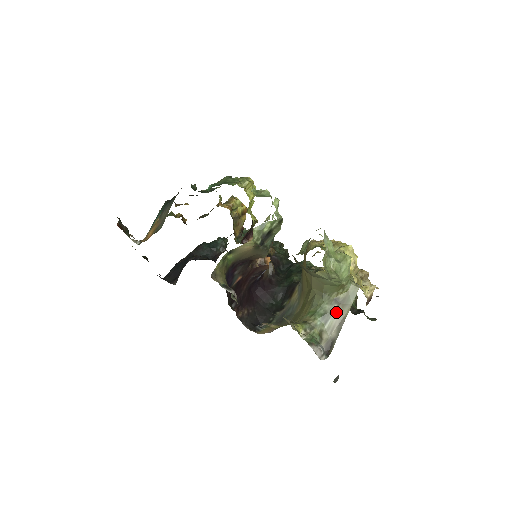
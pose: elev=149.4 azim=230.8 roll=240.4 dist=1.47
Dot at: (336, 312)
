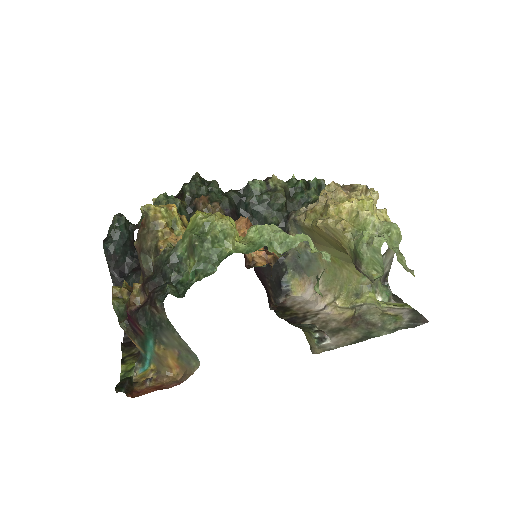
Dot at: (386, 259)
